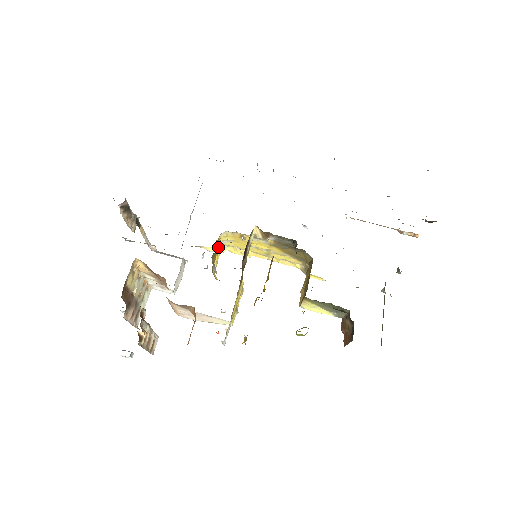
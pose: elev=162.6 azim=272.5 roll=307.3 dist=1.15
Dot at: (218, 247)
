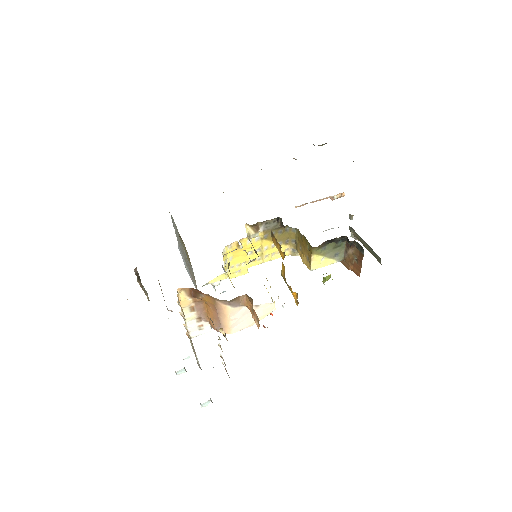
Dot at: (224, 268)
